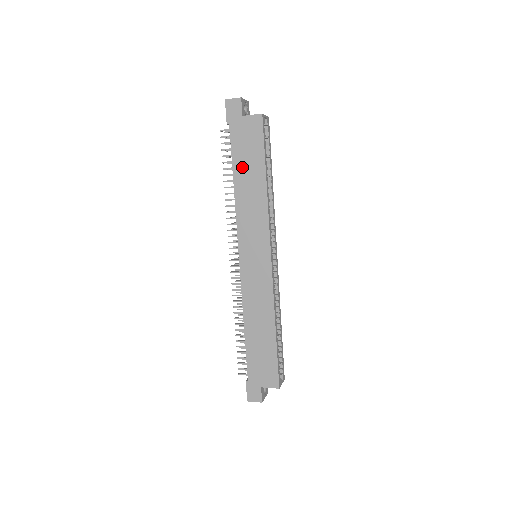
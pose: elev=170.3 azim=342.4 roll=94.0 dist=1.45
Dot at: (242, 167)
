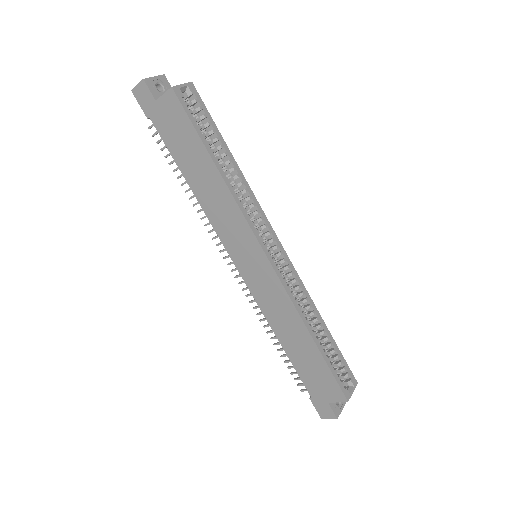
Dot at: (186, 162)
